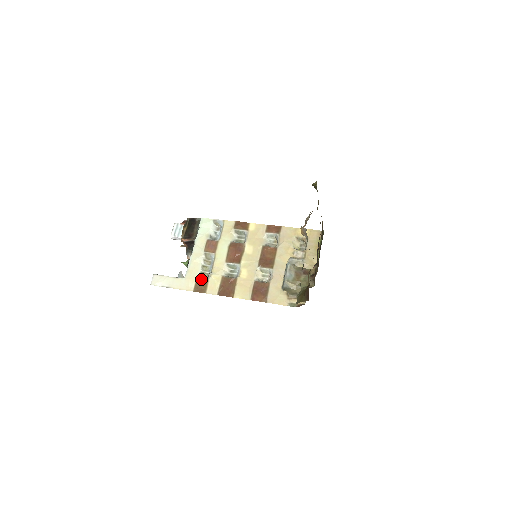
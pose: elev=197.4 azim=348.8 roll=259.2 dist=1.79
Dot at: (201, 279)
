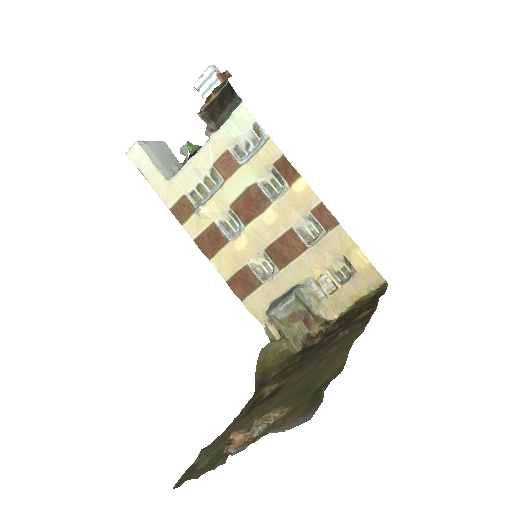
Dot at: (187, 202)
